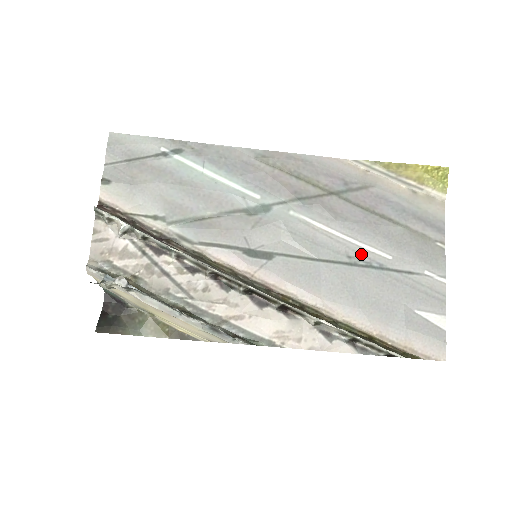
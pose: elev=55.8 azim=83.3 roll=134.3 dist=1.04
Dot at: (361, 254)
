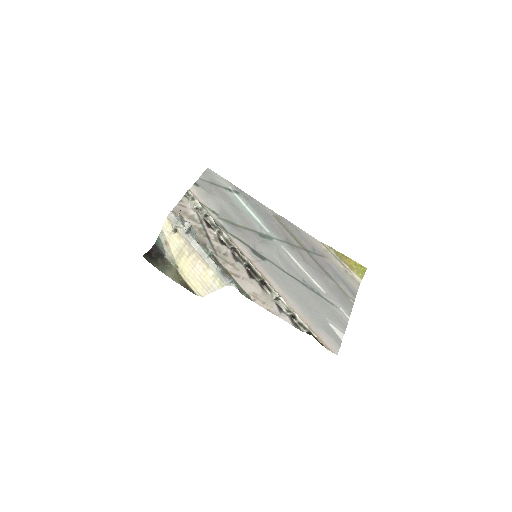
Dot at: (310, 283)
